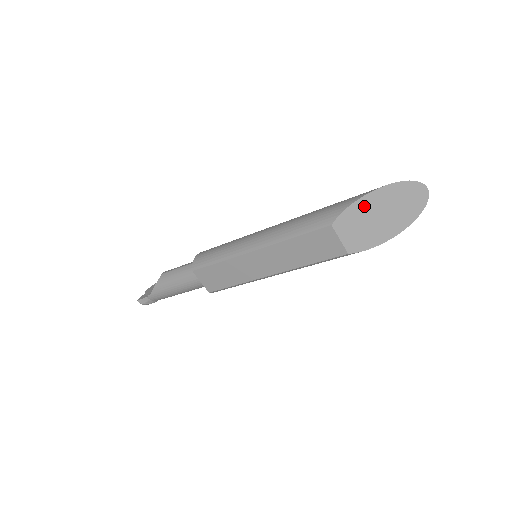
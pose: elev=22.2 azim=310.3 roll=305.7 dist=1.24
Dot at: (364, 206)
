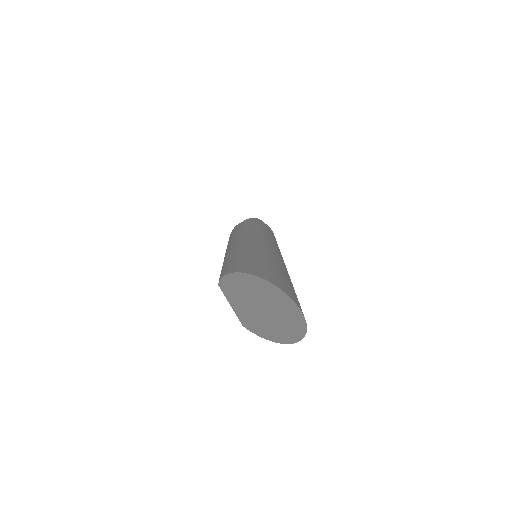
Dot at: (239, 285)
